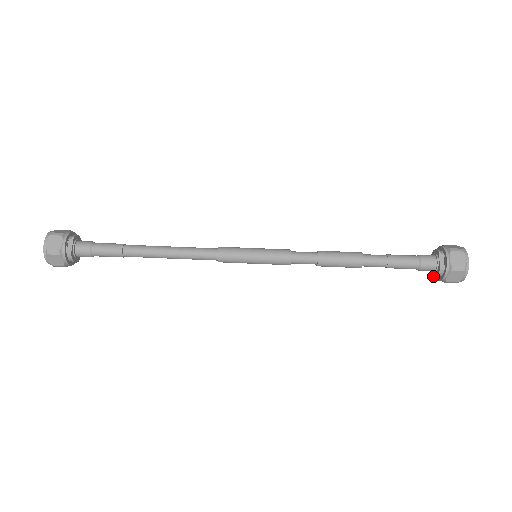
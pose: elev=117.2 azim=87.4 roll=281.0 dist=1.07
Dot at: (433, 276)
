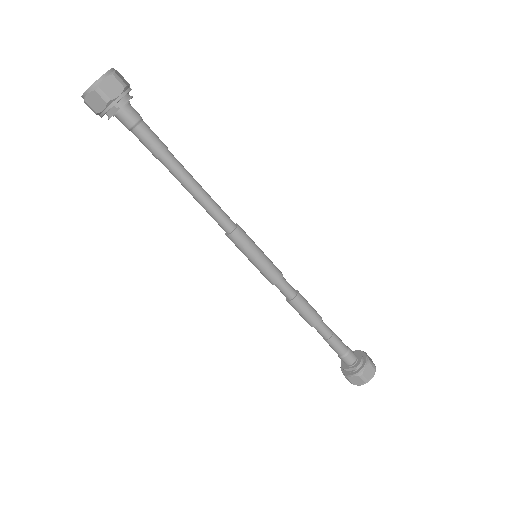
Dot at: occluded
